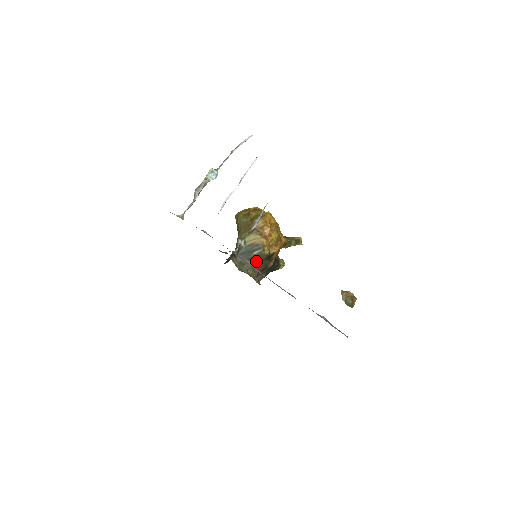
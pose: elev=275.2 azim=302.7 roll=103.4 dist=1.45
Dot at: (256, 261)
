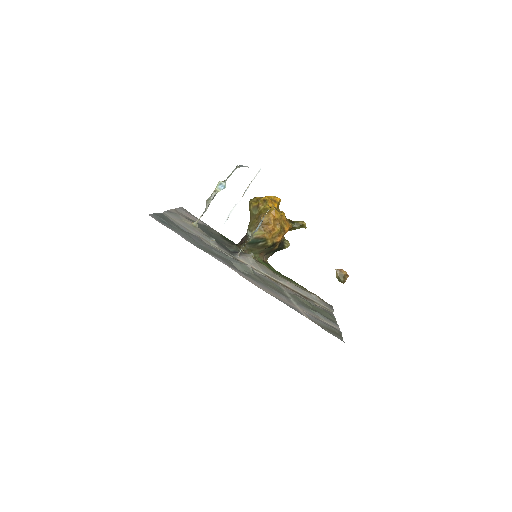
Dot at: (262, 249)
